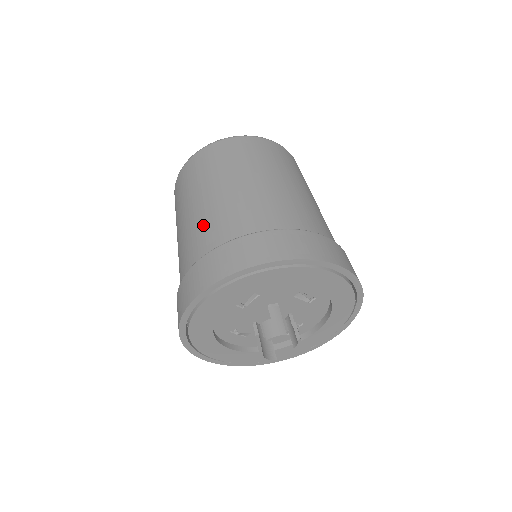
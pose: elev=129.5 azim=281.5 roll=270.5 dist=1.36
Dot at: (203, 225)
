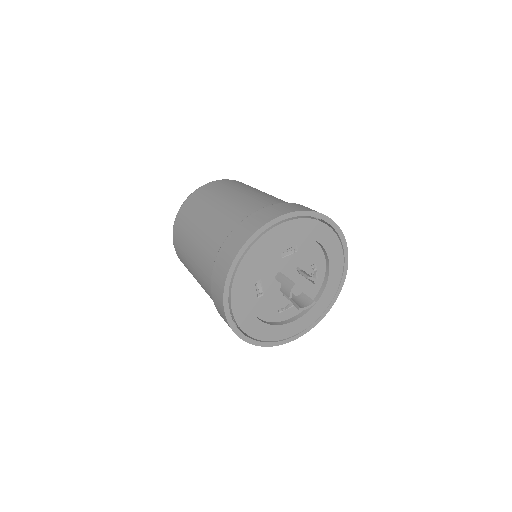
Dot at: (201, 276)
